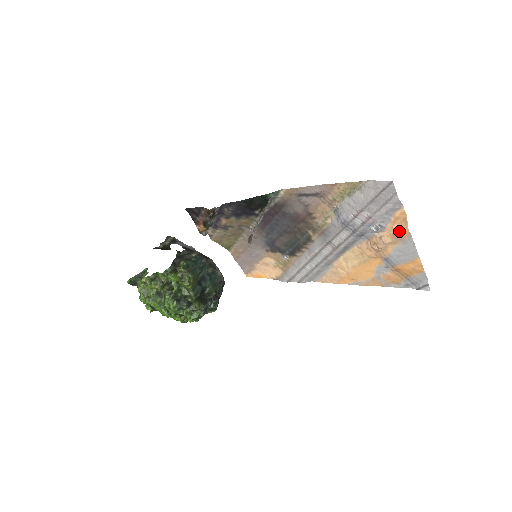
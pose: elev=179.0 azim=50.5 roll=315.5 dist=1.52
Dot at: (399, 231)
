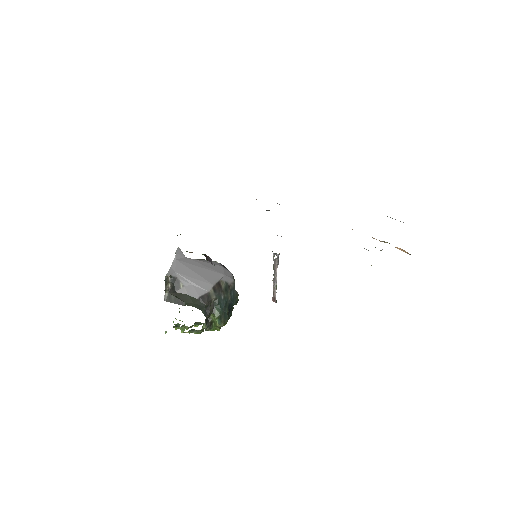
Dot at: occluded
